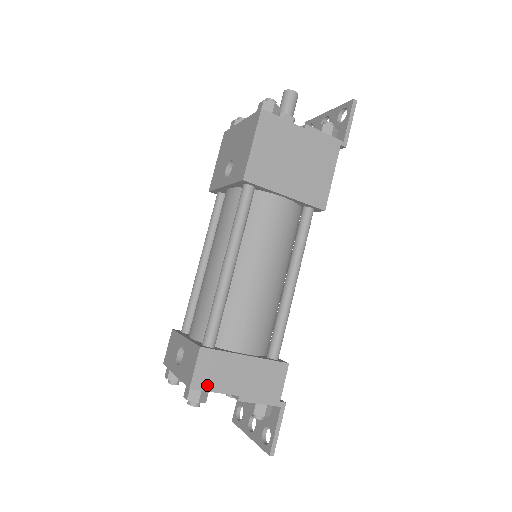
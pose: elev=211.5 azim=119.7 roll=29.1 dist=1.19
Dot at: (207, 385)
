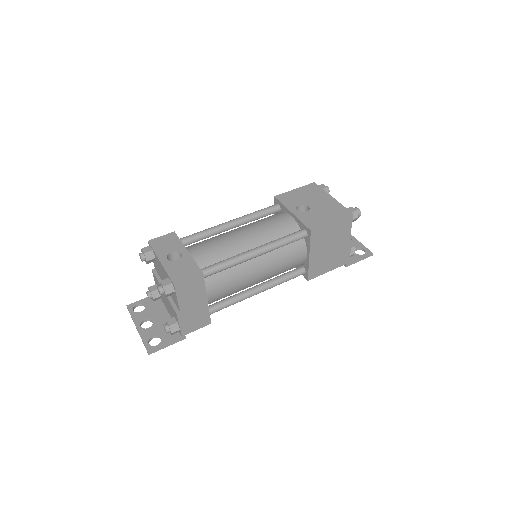
Dot at: (180, 292)
